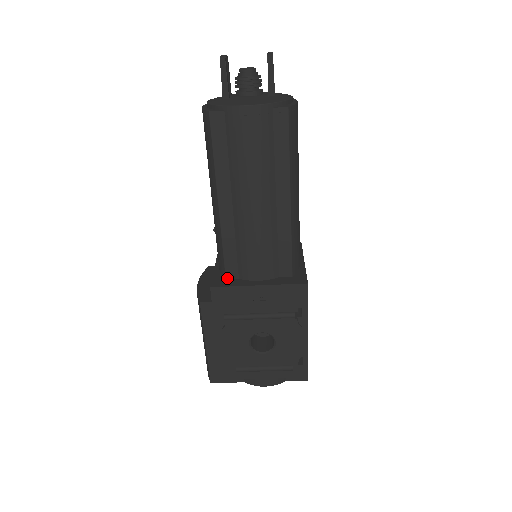
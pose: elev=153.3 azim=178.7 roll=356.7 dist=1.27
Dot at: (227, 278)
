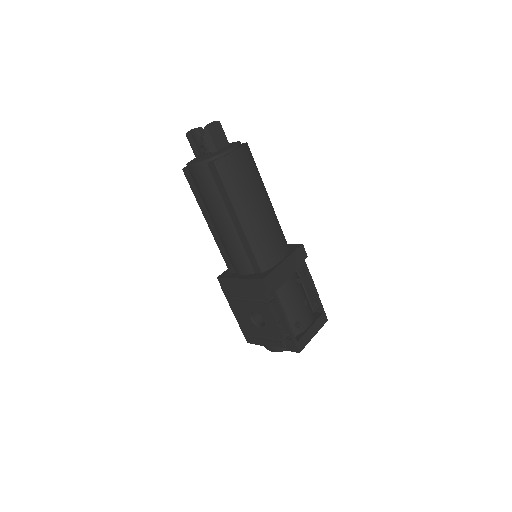
Dot at: (230, 272)
